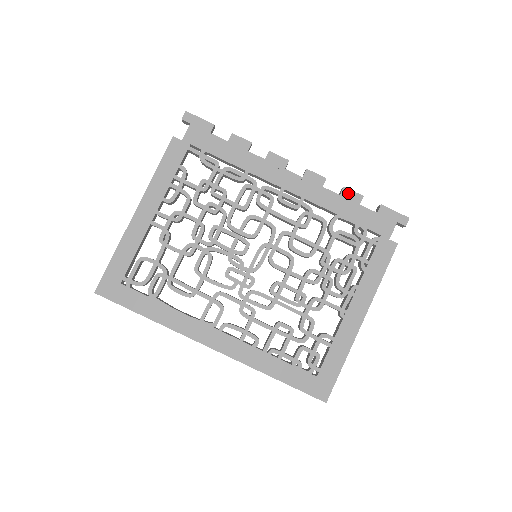
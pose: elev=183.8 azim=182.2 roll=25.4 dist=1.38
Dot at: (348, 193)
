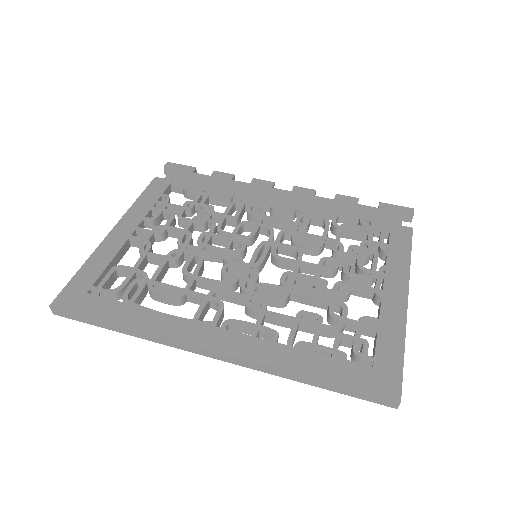
Dot at: (342, 198)
